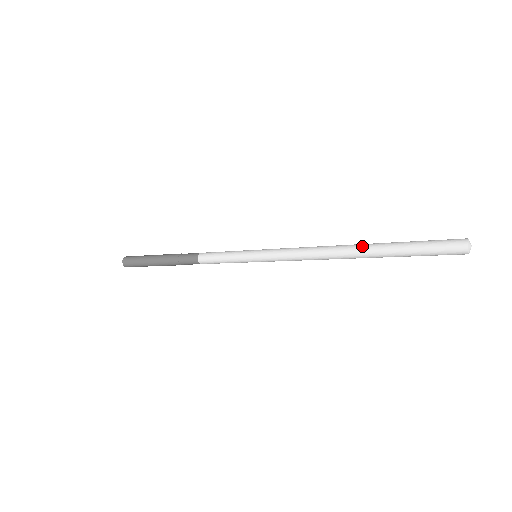
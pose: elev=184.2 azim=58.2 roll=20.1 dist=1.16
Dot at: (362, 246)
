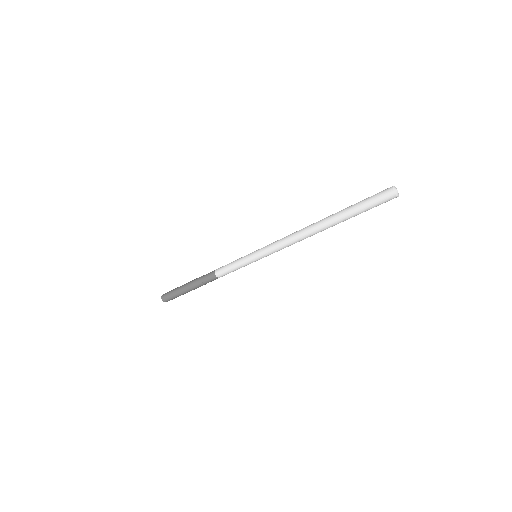
Dot at: (326, 217)
